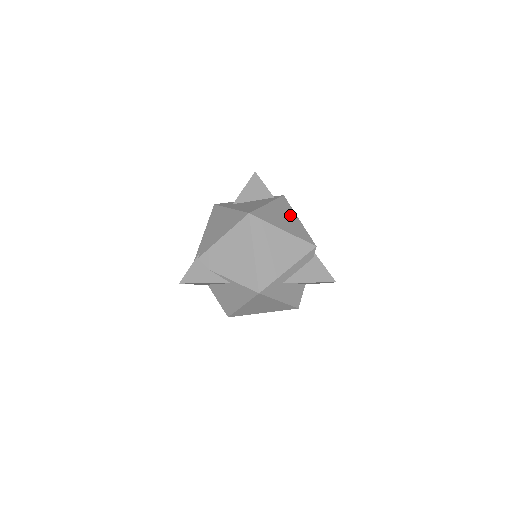
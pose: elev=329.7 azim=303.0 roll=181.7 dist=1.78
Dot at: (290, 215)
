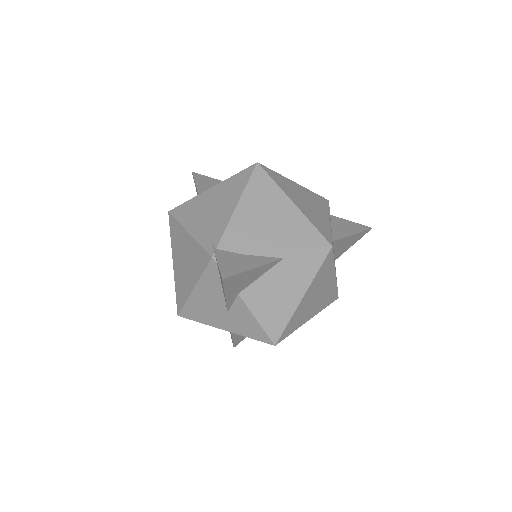
Dot at: occluded
